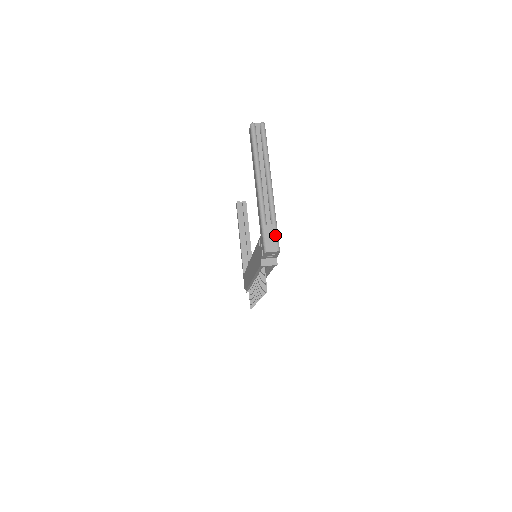
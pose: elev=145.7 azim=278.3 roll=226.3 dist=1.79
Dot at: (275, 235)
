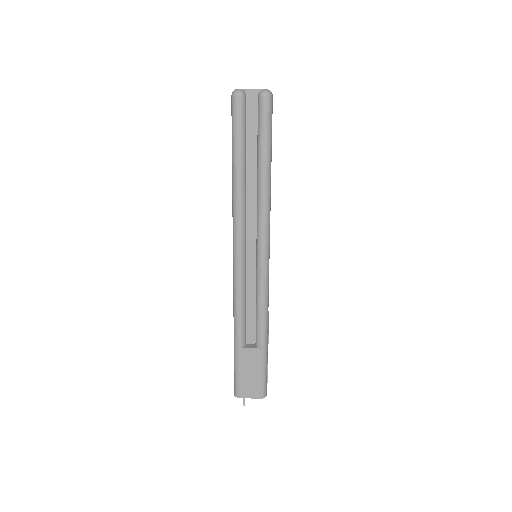
Dot at: (260, 369)
